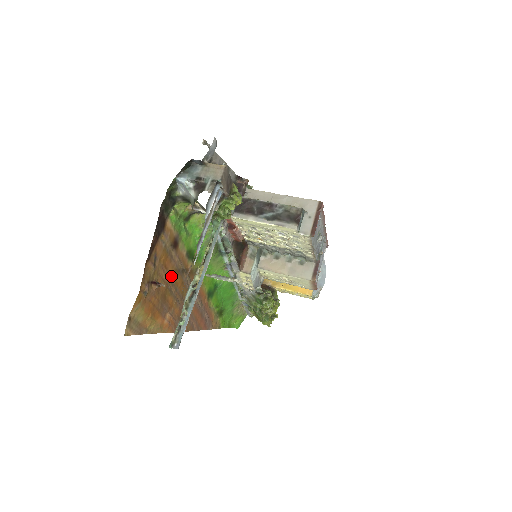
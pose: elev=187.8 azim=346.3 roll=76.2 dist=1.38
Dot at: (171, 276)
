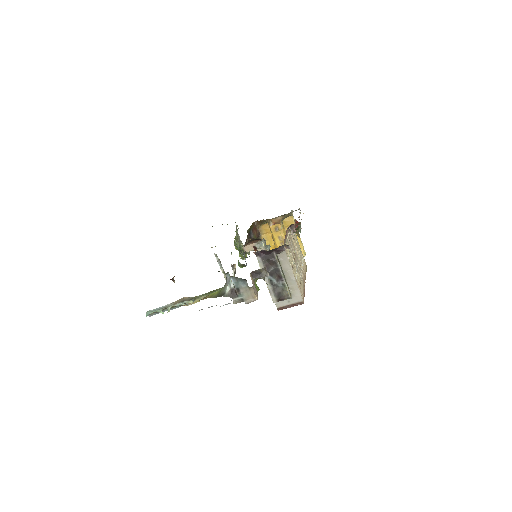
Dot at: occluded
